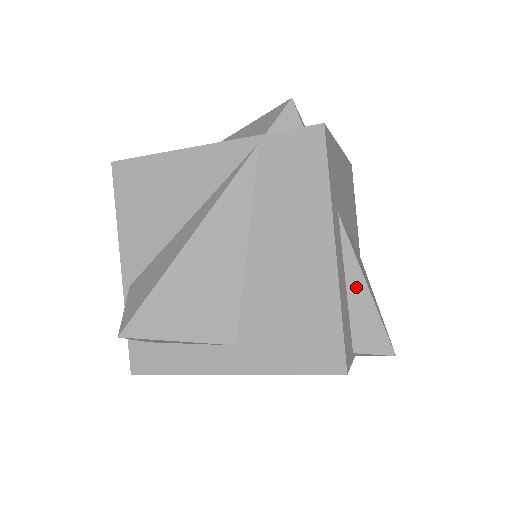
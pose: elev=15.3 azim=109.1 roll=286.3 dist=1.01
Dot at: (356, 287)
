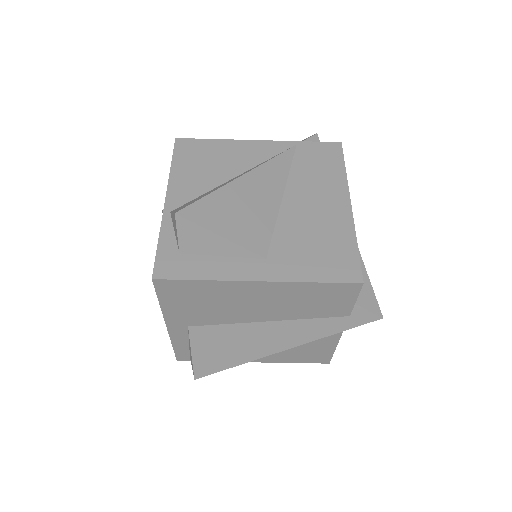
Dot at: occluded
